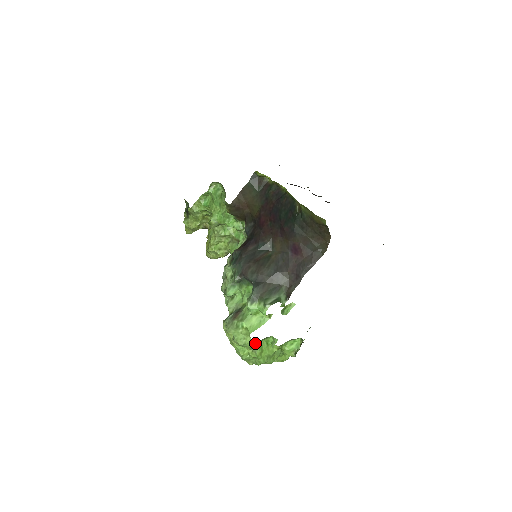
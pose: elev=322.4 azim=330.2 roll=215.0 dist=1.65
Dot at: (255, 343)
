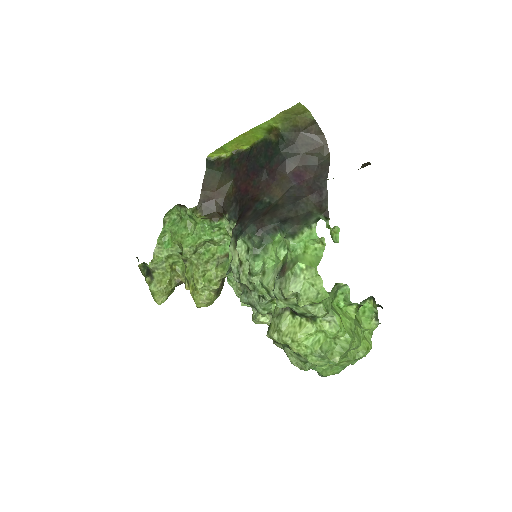
Dot at: (327, 301)
